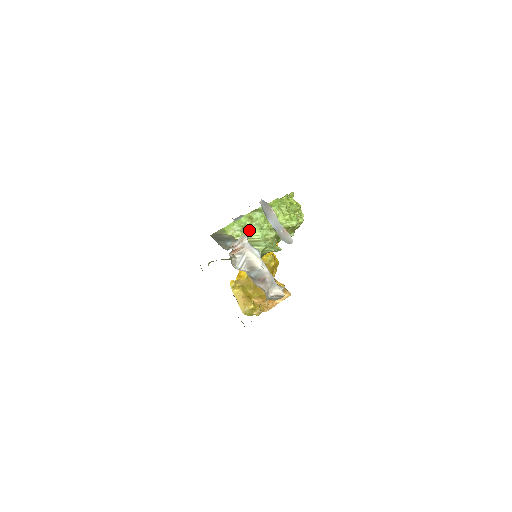
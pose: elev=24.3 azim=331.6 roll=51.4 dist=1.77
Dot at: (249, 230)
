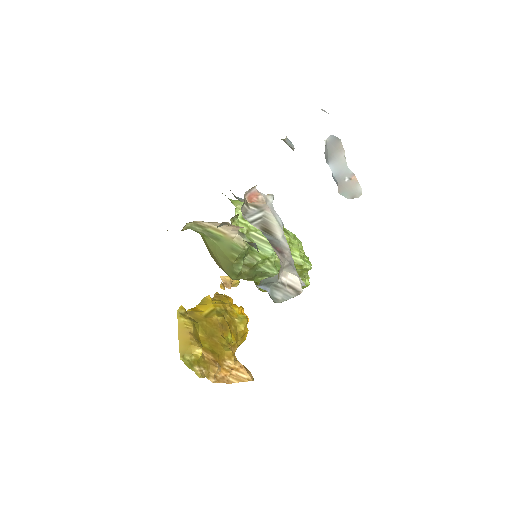
Dot at: occluded
